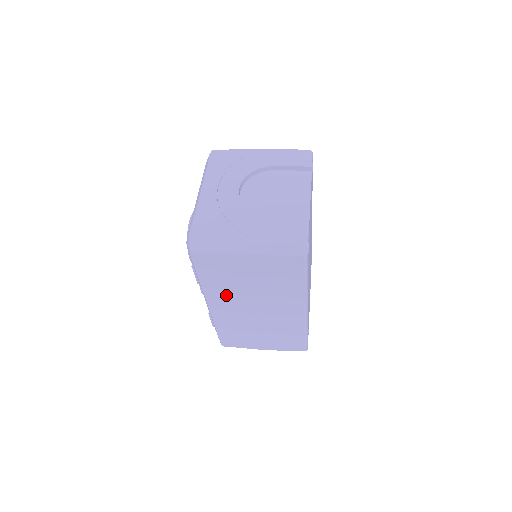
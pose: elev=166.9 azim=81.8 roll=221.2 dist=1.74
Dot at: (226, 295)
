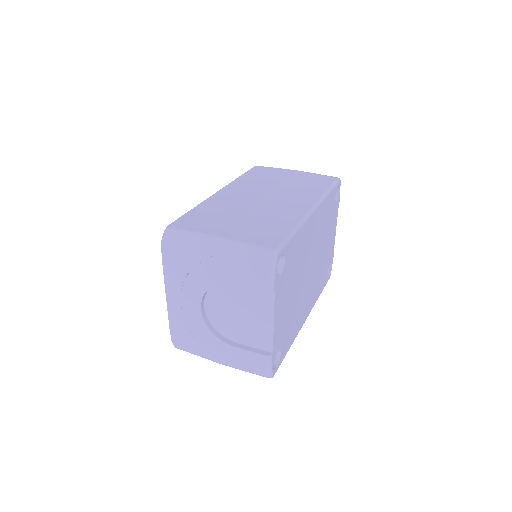
Dot at: occluded
